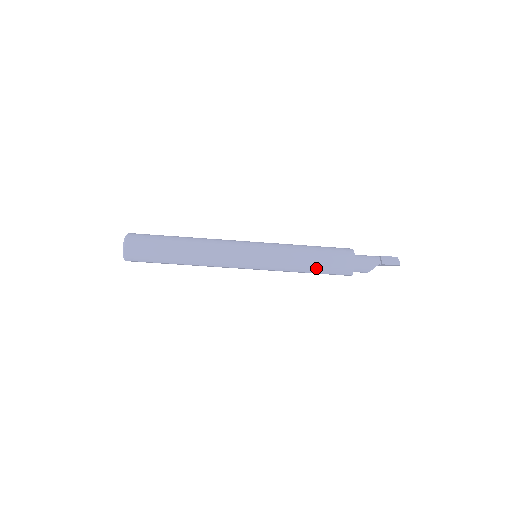
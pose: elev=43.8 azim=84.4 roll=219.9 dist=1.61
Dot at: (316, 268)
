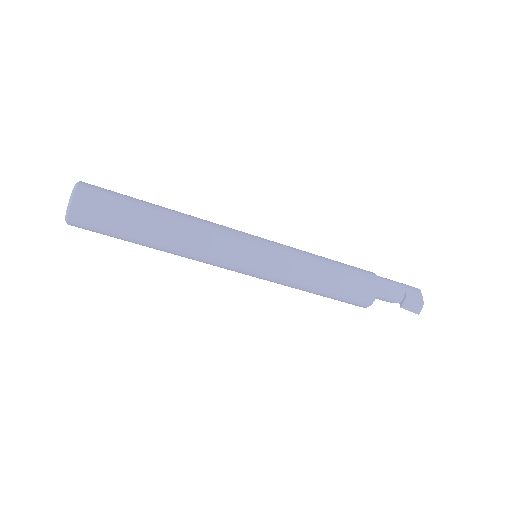
Dot at: occluded
